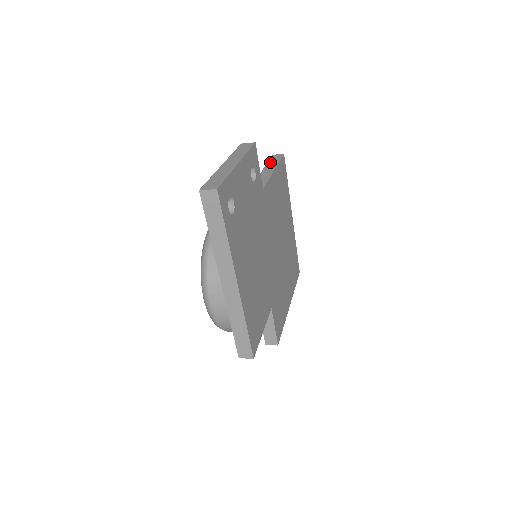
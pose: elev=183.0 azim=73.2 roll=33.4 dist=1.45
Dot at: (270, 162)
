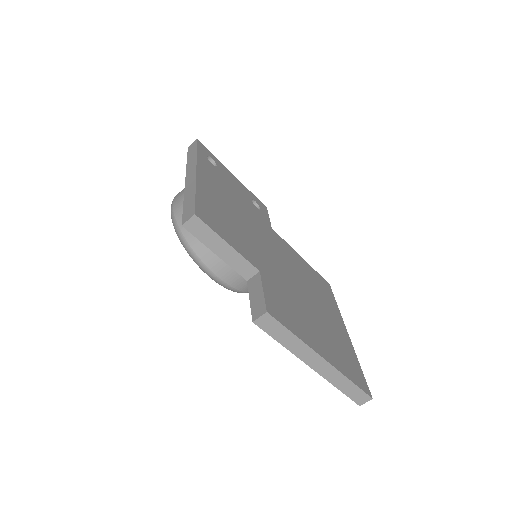
Dot at: occluded
